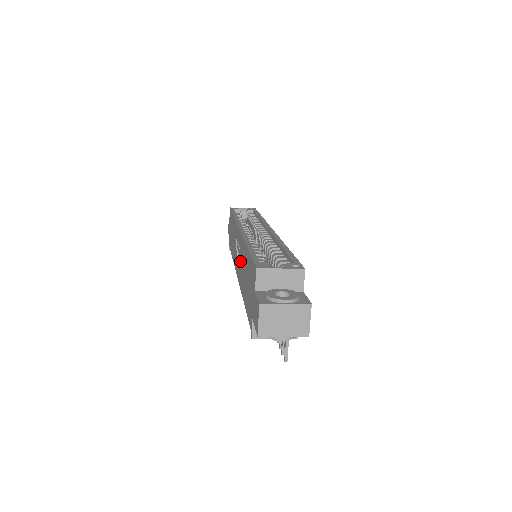
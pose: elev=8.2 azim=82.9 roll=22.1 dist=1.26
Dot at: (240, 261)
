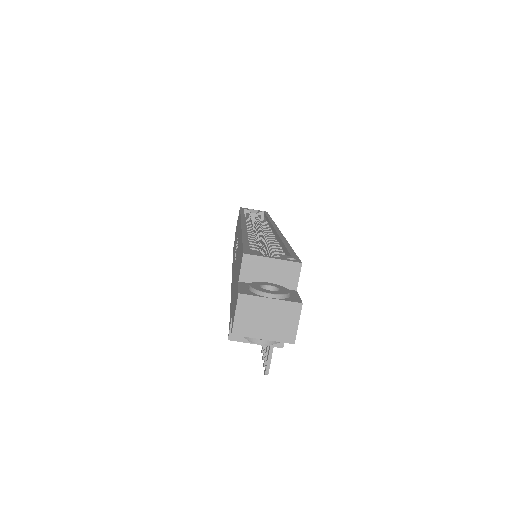
Dot at: occluded
